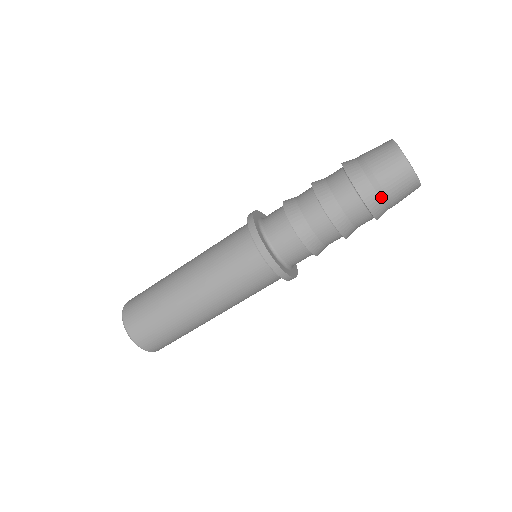
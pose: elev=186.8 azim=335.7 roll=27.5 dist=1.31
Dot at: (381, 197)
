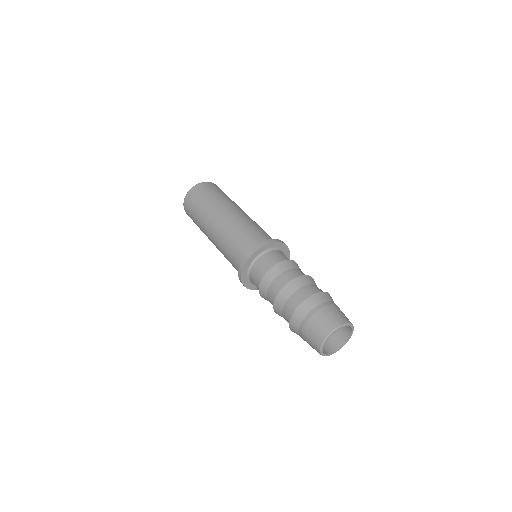
Dot at: occluded
